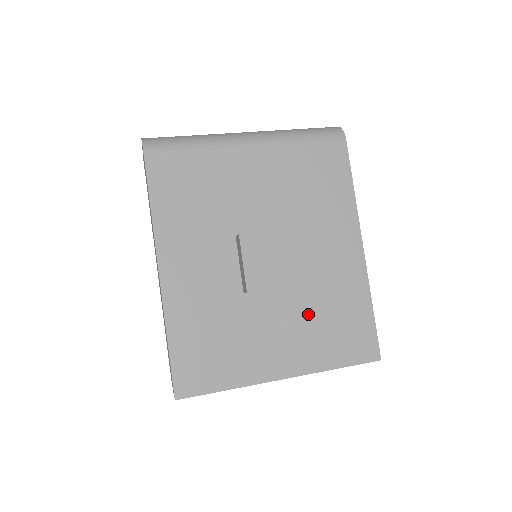
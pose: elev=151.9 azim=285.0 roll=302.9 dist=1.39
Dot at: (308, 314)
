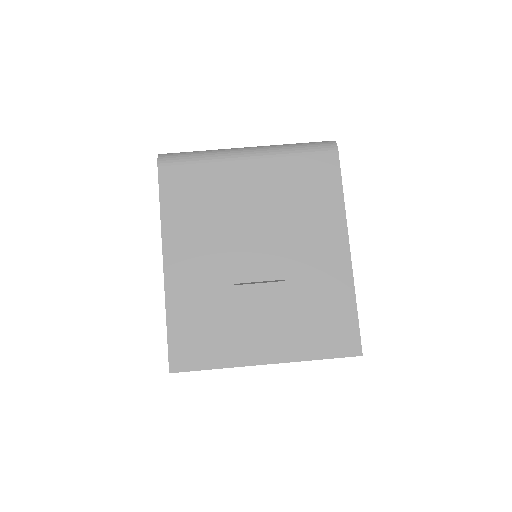
Dot at: (293, 308)
